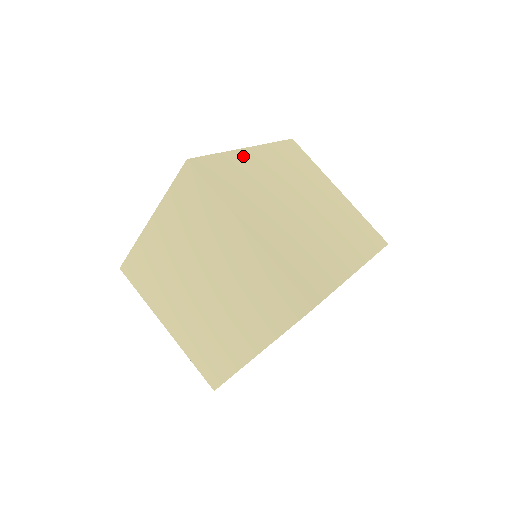
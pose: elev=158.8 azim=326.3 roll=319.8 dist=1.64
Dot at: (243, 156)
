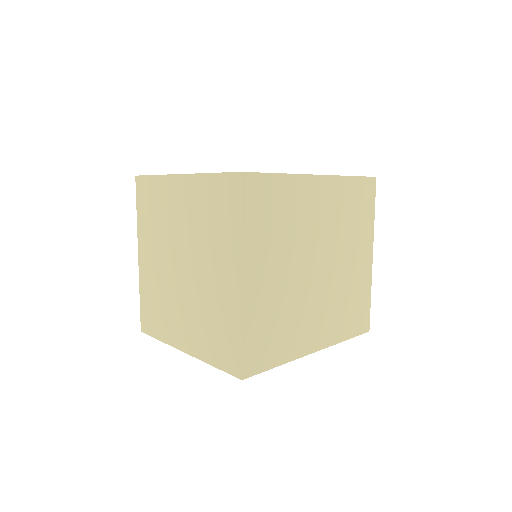
Dot at: (306, 185)
